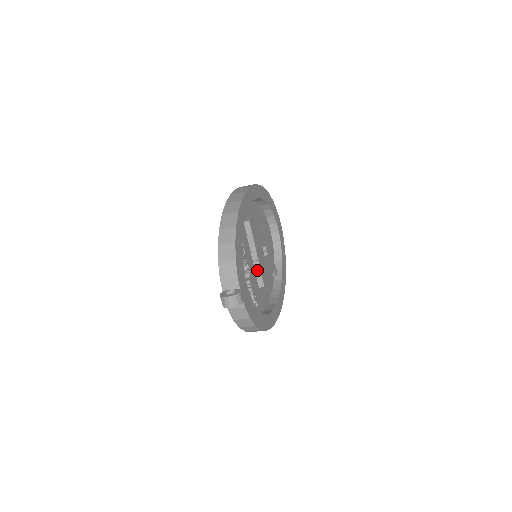
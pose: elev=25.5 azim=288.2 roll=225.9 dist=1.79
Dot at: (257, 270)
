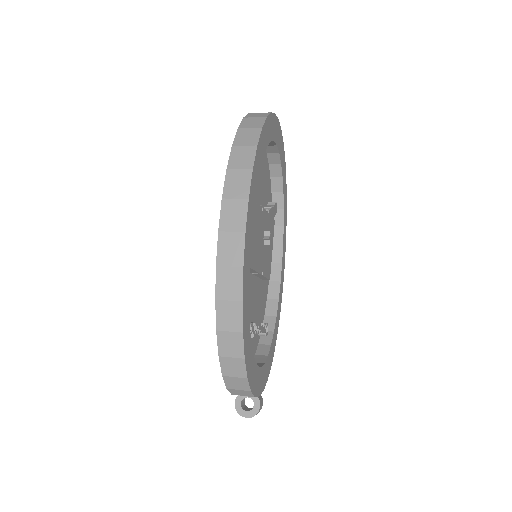
Dot at: (260, 277)
